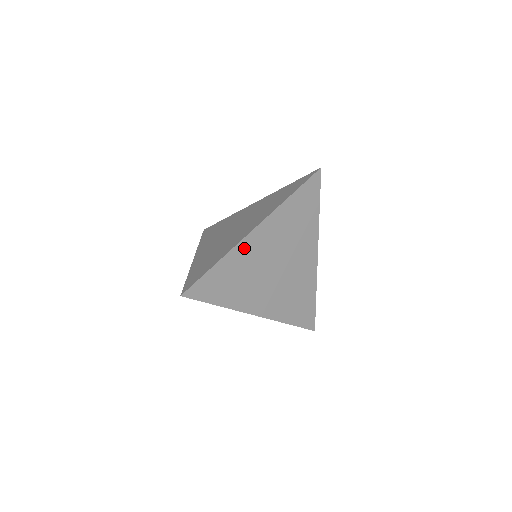
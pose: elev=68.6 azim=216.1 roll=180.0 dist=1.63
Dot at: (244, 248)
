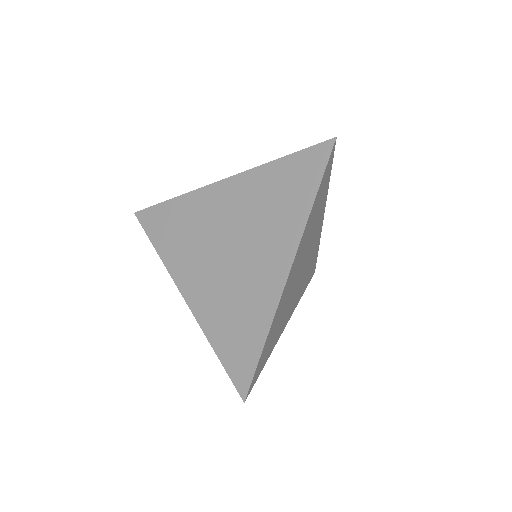
Dot at: (282, 299)
